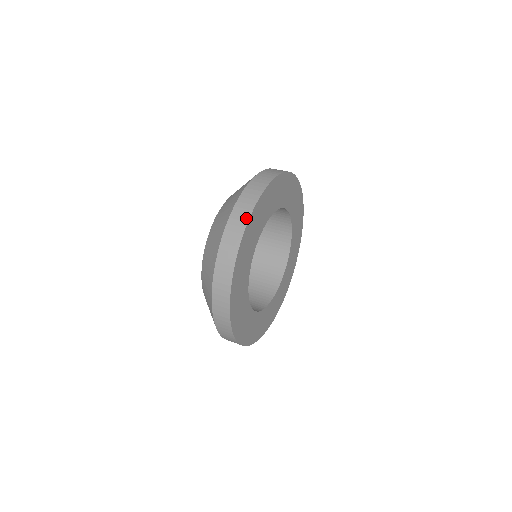
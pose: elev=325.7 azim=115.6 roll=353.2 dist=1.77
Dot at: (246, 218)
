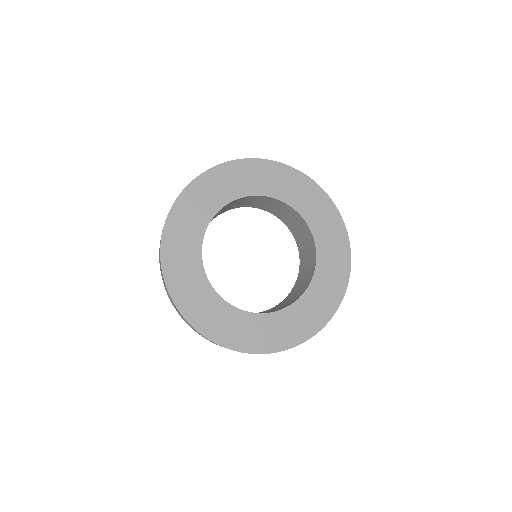
Dot at: (250, 159)
